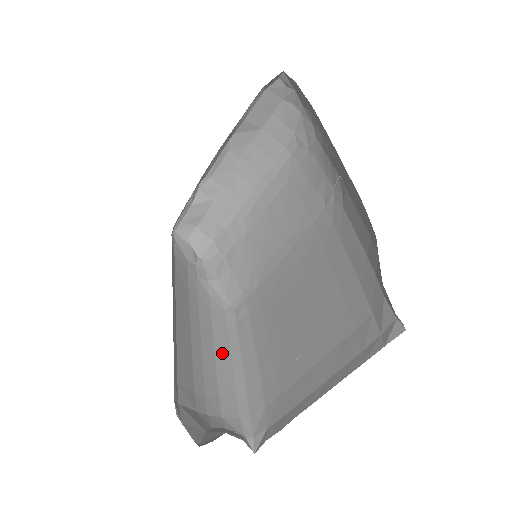
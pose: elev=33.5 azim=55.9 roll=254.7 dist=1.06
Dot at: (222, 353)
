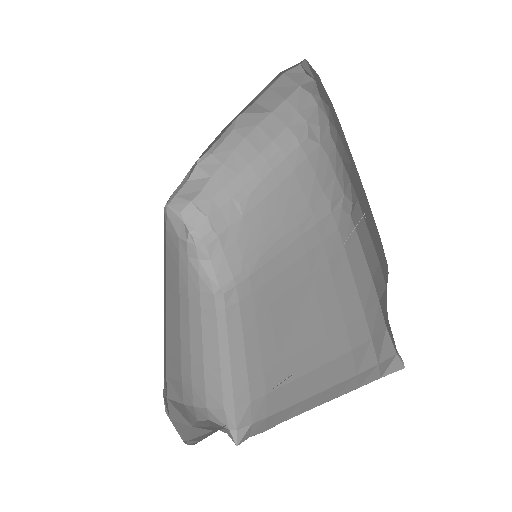
Dot at: (210, 340)
